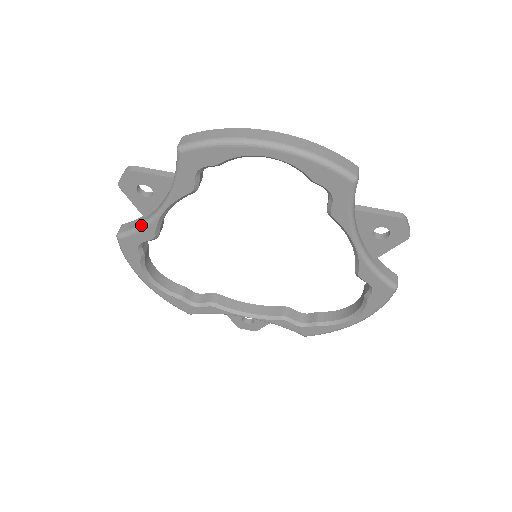
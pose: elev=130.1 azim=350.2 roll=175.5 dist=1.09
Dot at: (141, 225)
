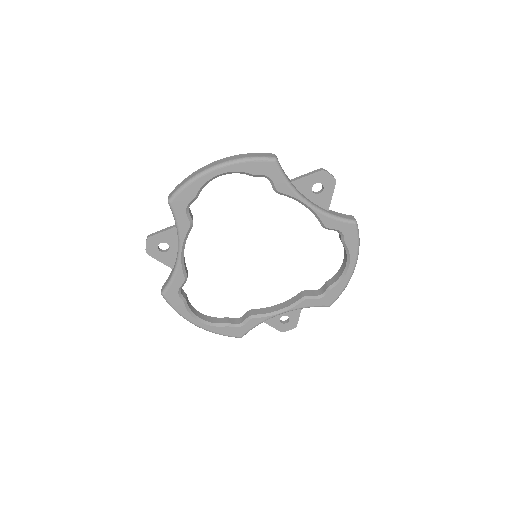
Dot at: (172, 274)
